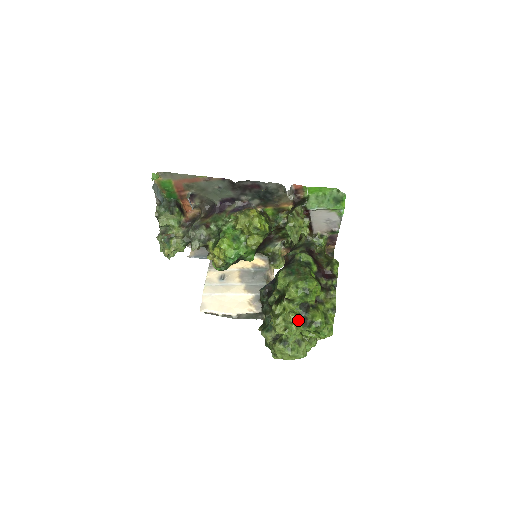
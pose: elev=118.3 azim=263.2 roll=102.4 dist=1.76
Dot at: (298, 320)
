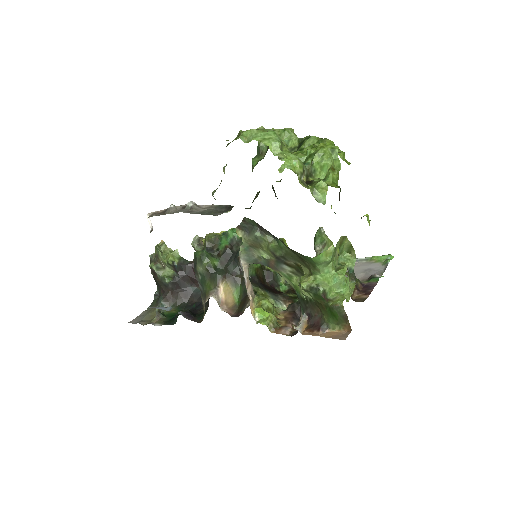
Dot at: occluded
